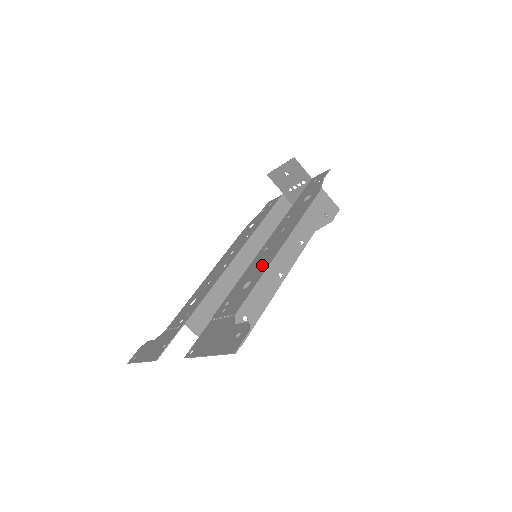
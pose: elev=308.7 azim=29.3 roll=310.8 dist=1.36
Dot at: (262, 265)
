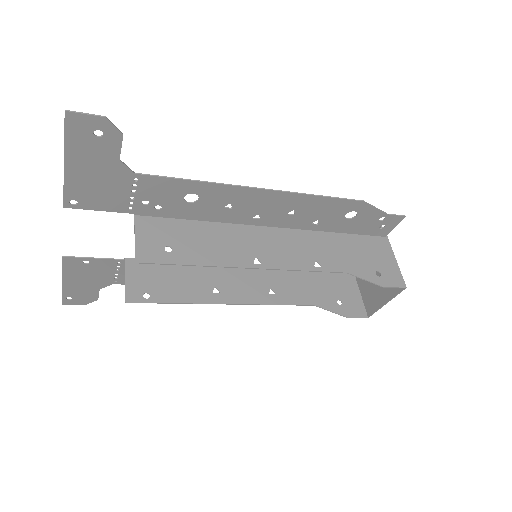
Dot at: (227, 196)
